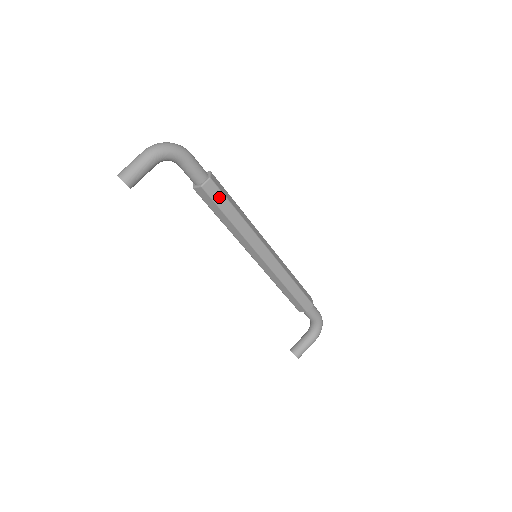
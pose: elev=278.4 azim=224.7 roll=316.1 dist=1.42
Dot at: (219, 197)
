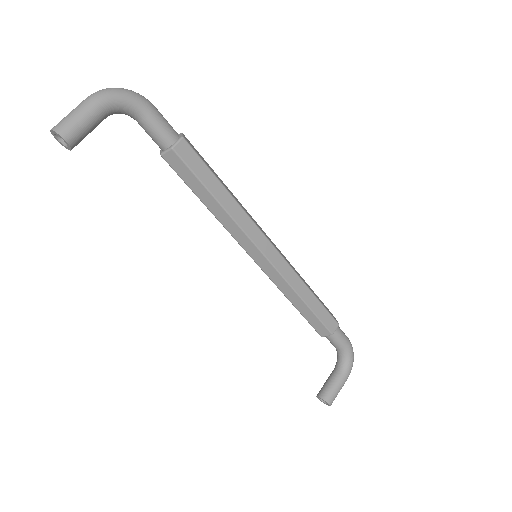
Dot at: (198, 165)
